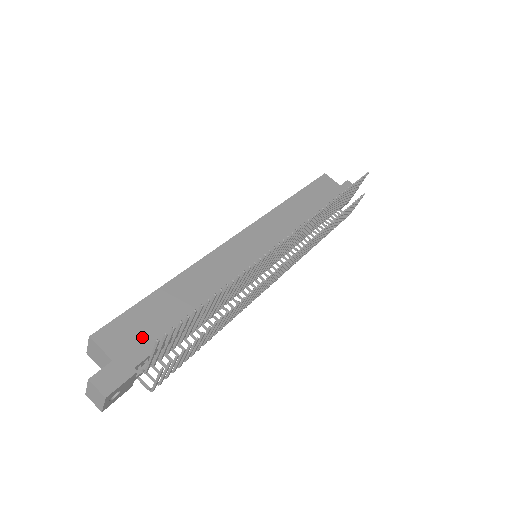
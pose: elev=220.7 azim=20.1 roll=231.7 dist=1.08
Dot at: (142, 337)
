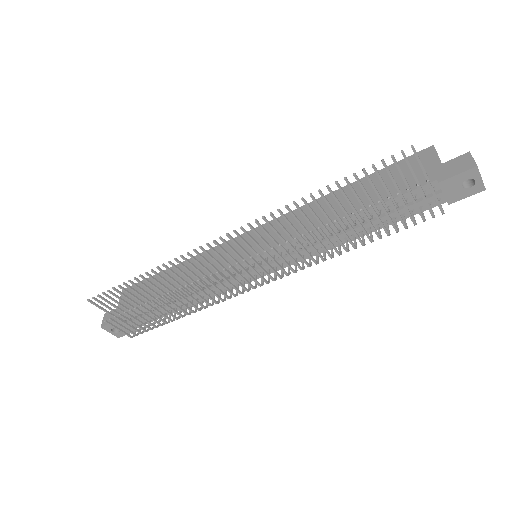
Dot at: (136, 300)
